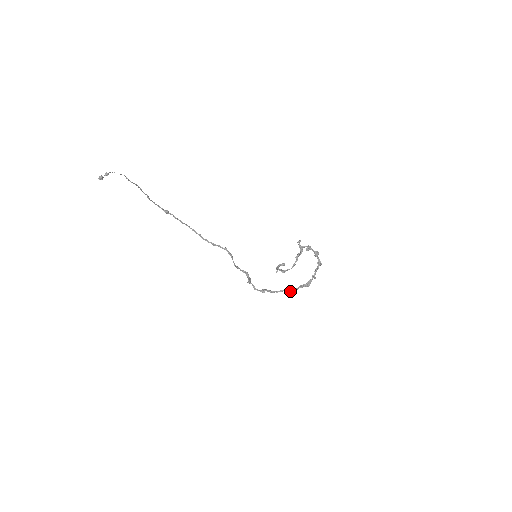
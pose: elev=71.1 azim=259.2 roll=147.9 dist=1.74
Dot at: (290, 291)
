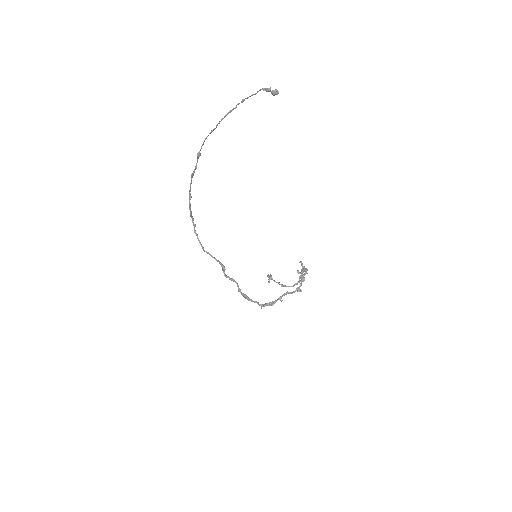
Dot at: (263, 305)
